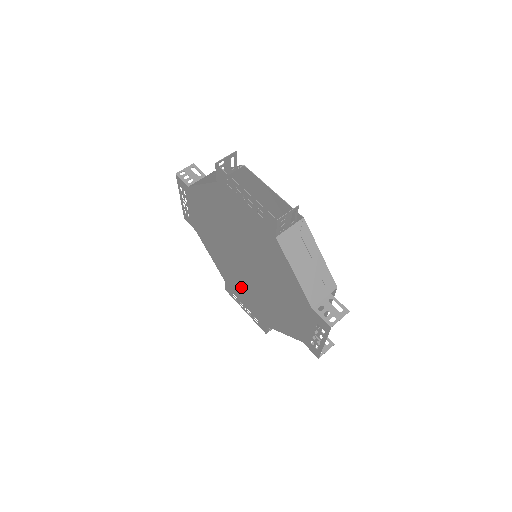
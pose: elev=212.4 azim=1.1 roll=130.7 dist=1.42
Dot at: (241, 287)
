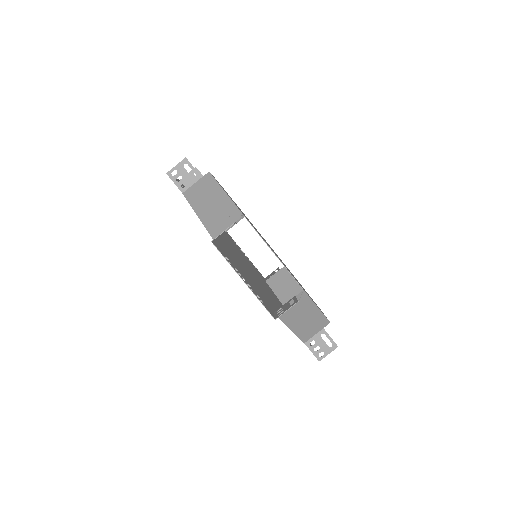
Dot at: occluded
